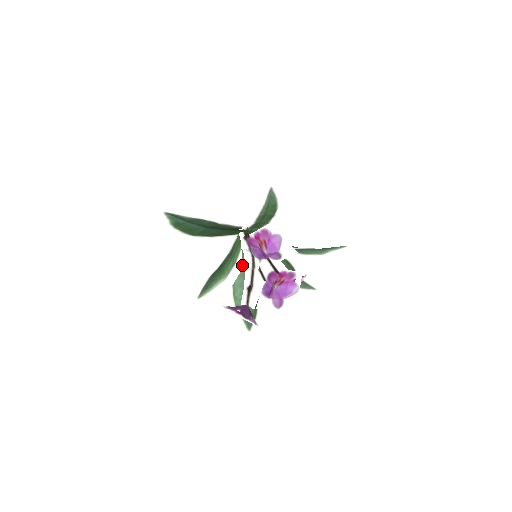
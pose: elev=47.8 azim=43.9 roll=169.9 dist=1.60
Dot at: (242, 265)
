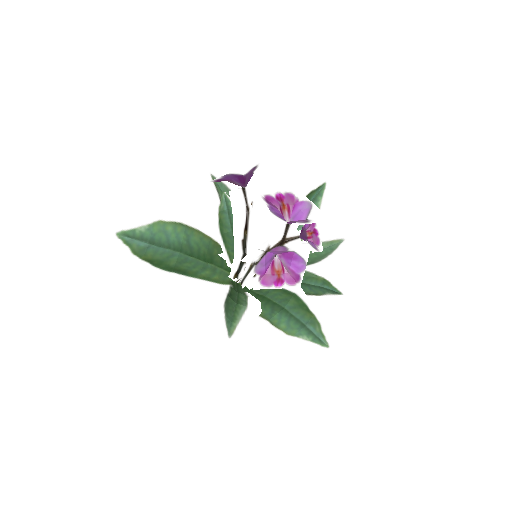
Dot at: (257, 298)
